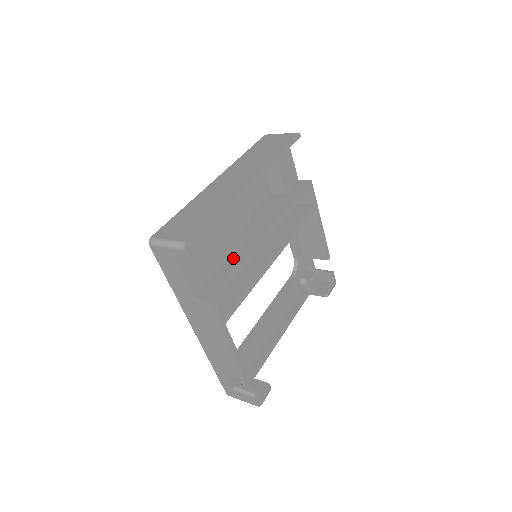
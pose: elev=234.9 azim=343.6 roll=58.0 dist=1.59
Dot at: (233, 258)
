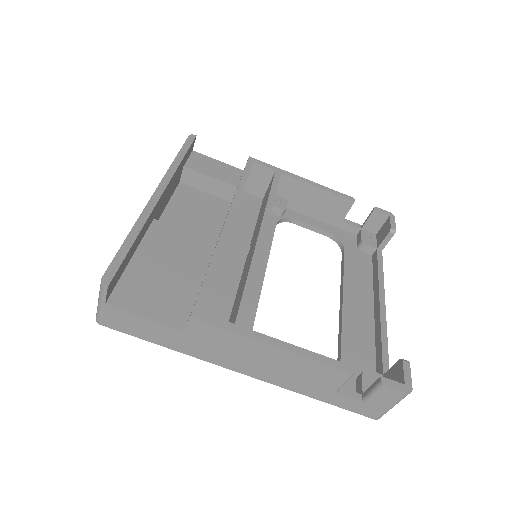
Dot at: occluded
